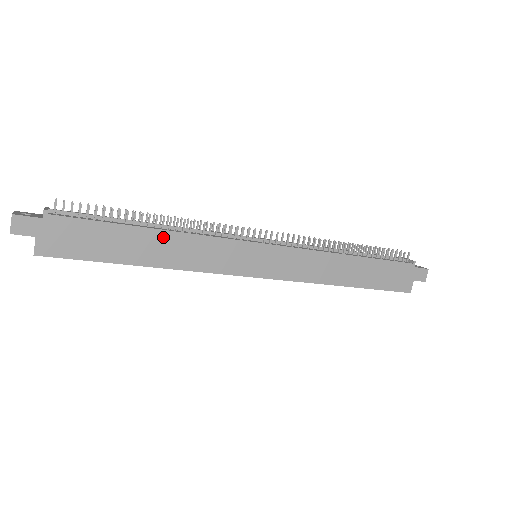
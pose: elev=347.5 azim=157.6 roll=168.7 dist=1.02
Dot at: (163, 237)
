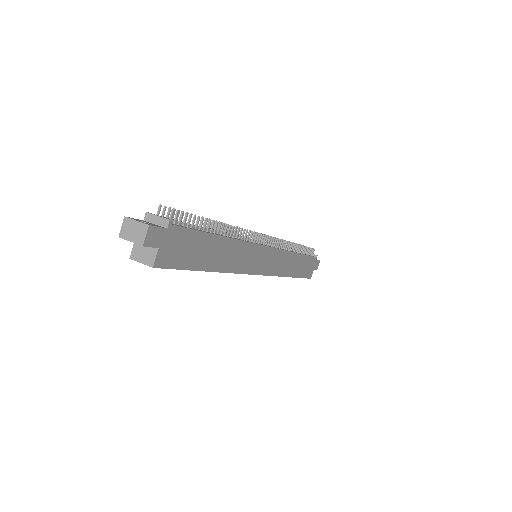
Dot at: (227, 244)
